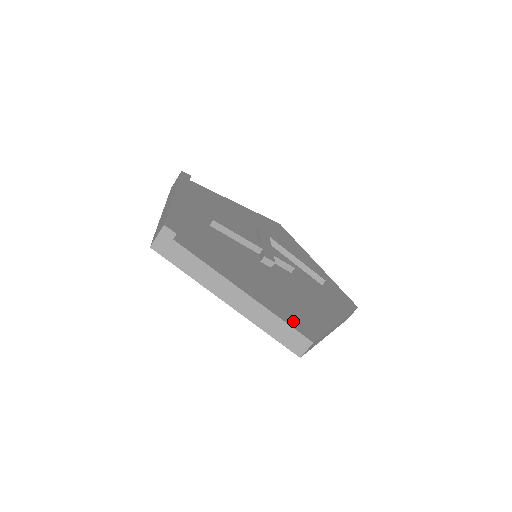
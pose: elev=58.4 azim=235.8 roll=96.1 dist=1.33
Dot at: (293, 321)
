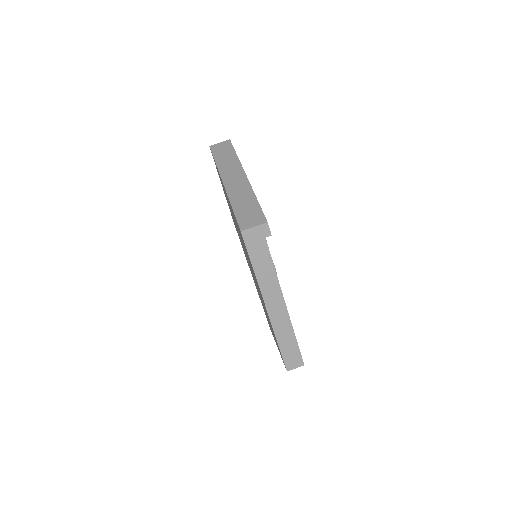
Dot at: occluded
